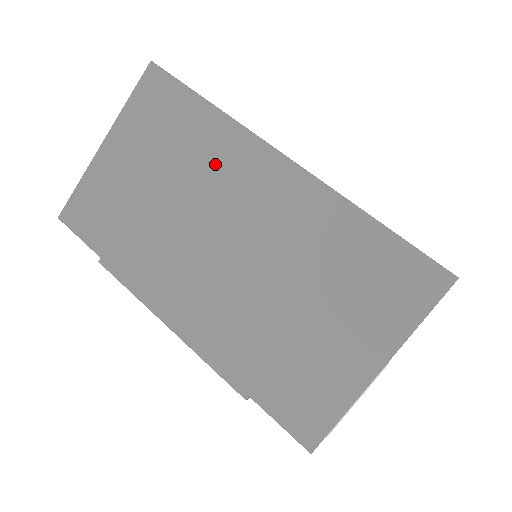
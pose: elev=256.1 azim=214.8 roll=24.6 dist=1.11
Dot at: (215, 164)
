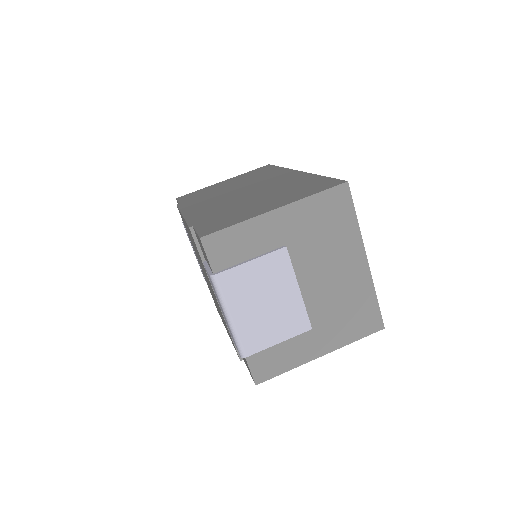
Dot at: (265, 177)
